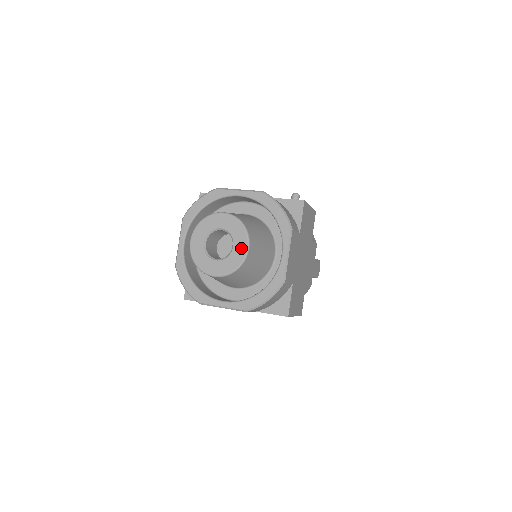
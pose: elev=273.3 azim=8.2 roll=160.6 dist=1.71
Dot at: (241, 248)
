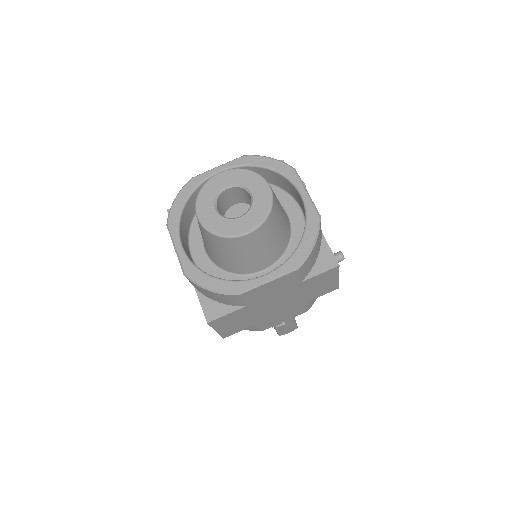
Dot at: (243, 226)
